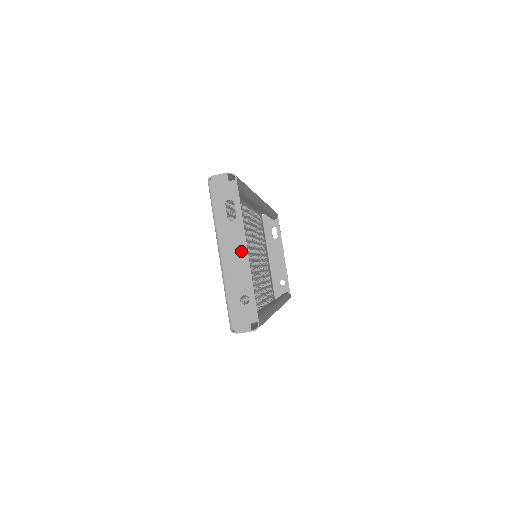
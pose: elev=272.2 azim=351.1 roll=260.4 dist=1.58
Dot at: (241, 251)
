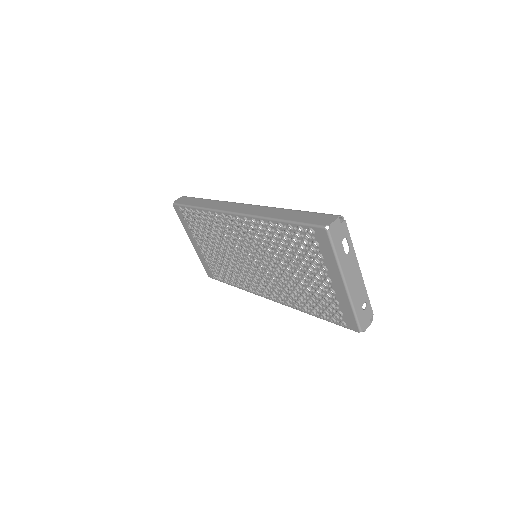
Dot at: (357, 273)
